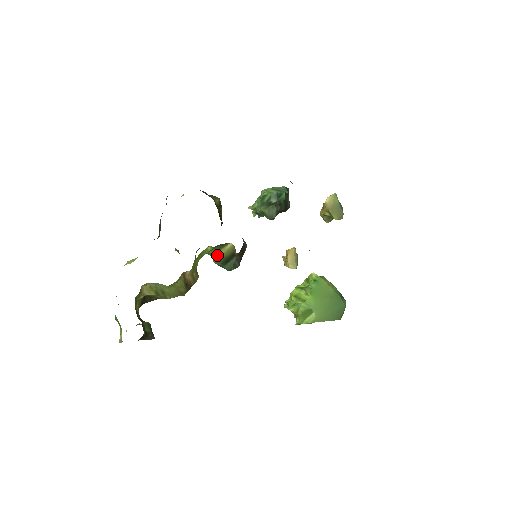
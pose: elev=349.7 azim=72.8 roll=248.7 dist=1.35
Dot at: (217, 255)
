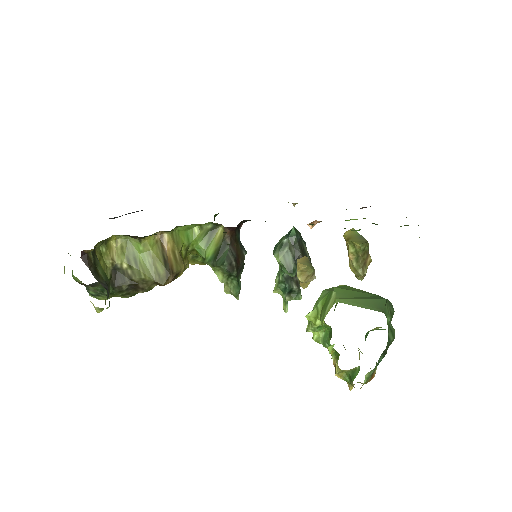
Dot at: (209, 251)
